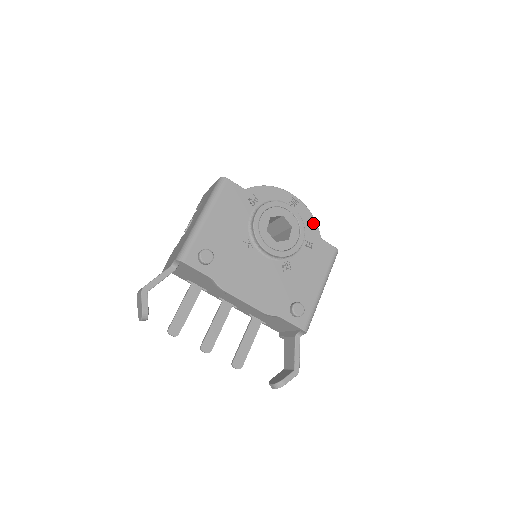
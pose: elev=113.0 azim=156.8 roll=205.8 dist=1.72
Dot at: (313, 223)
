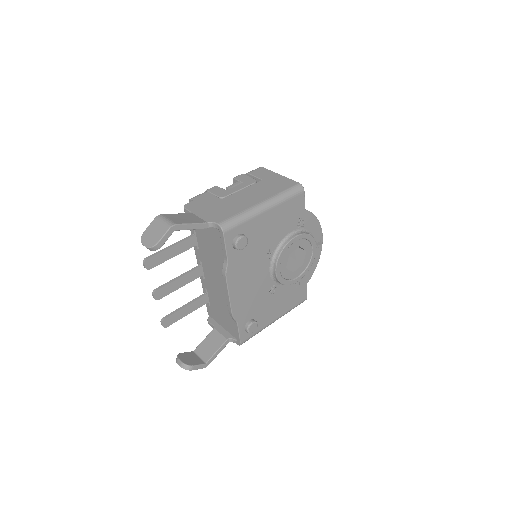
Dot at: (313, 270)
